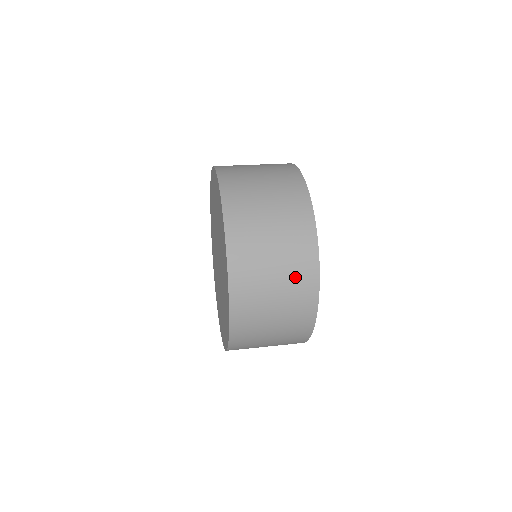
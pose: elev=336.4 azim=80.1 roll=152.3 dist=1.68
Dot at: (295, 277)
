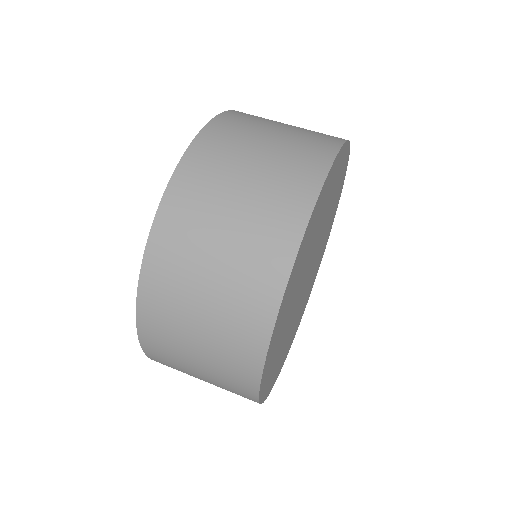
Dot at: (251, 256)
